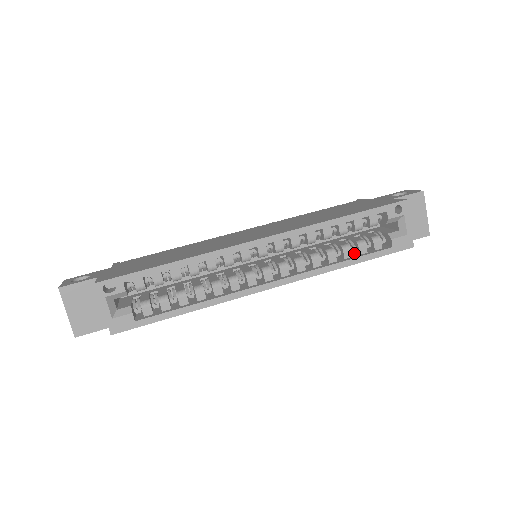
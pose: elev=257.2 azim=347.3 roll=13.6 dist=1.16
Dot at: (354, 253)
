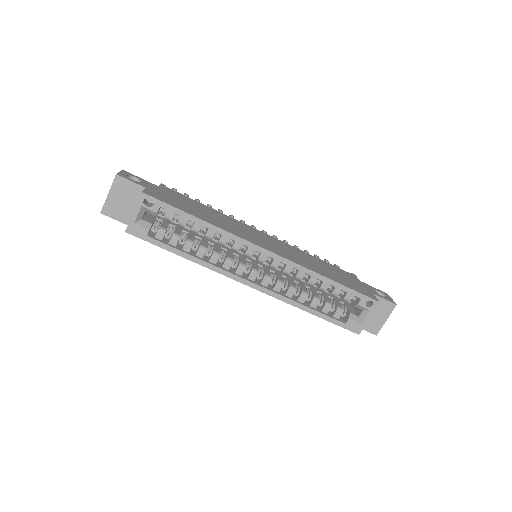
Dot at: (319, 307)
